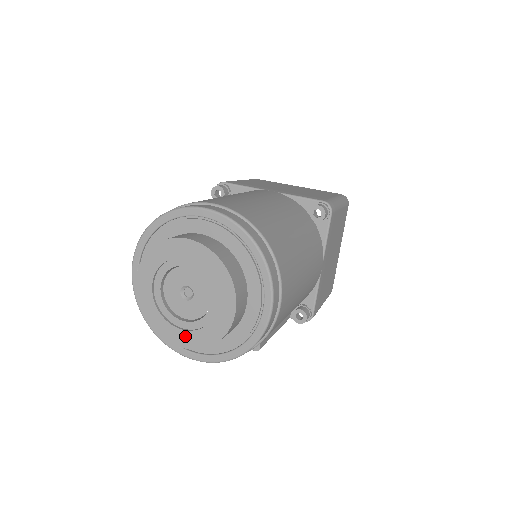
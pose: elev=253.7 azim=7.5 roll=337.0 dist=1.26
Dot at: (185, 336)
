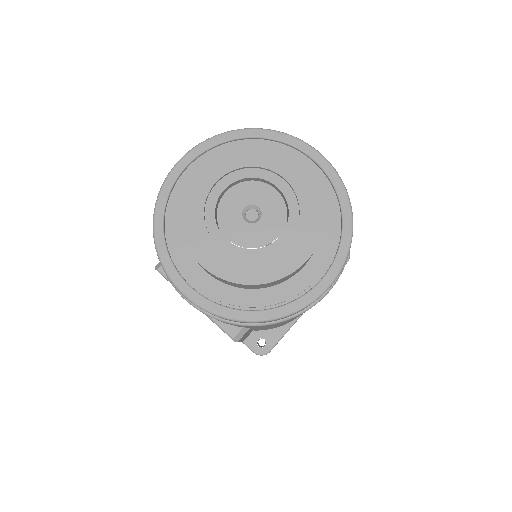
Dot at: (220, 258)
